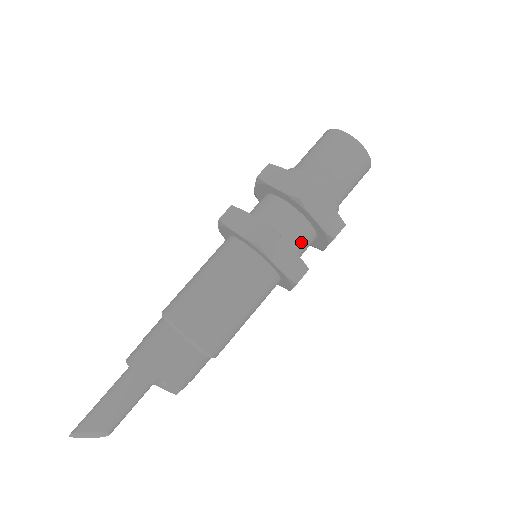
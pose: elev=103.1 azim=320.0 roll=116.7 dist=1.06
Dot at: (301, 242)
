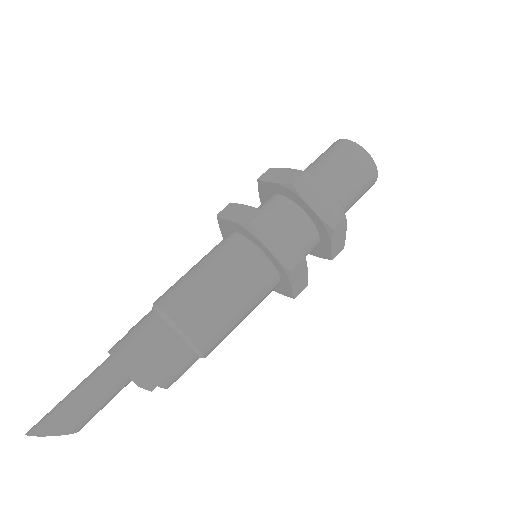
Dot at: occluded
